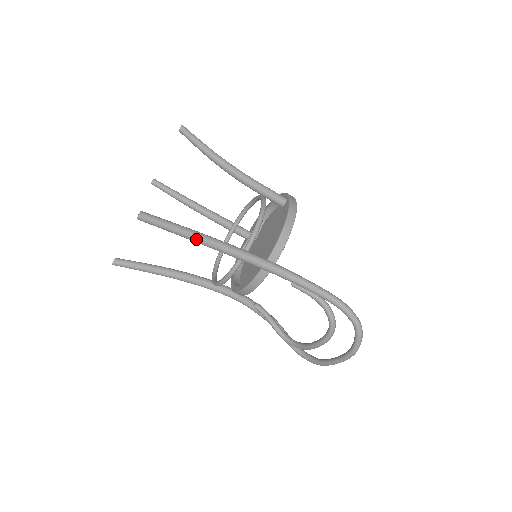
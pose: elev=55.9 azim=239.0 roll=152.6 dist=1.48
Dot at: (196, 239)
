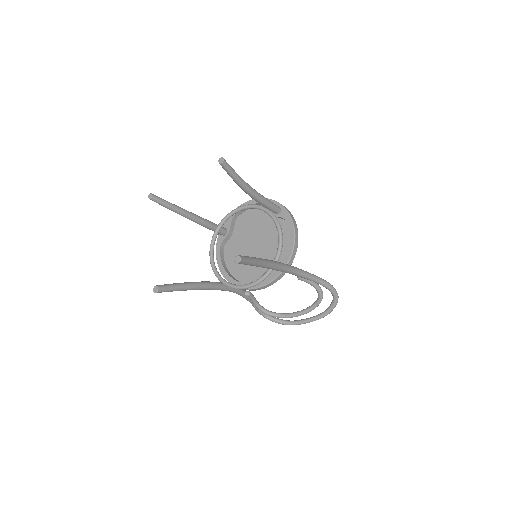
Dot at: (262, 265)
